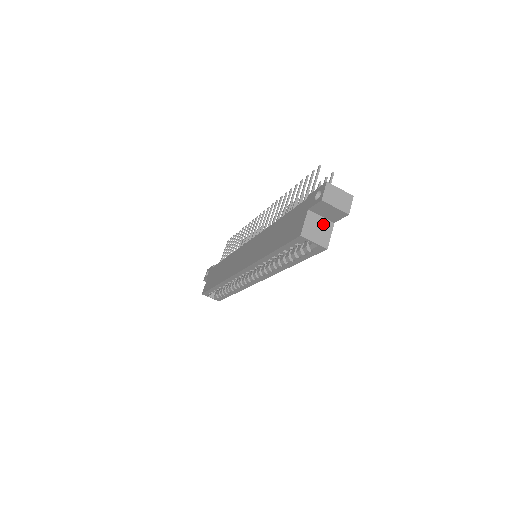
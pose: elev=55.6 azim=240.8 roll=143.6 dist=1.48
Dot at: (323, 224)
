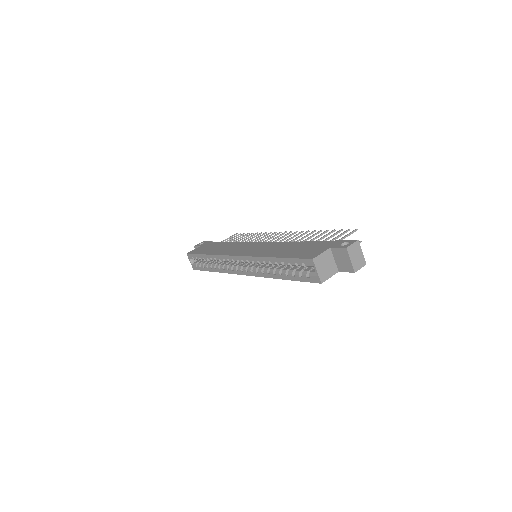
Dot at: (332, 265)
